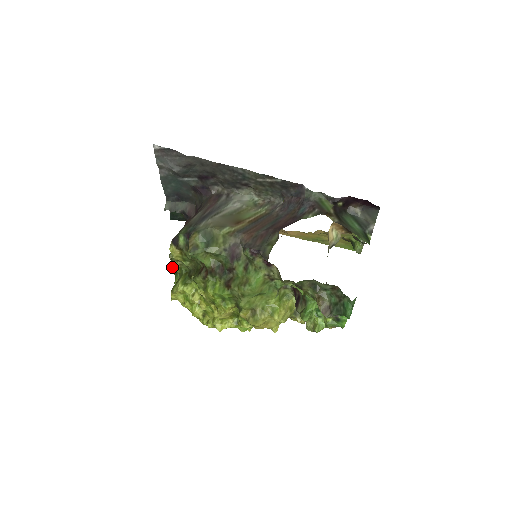
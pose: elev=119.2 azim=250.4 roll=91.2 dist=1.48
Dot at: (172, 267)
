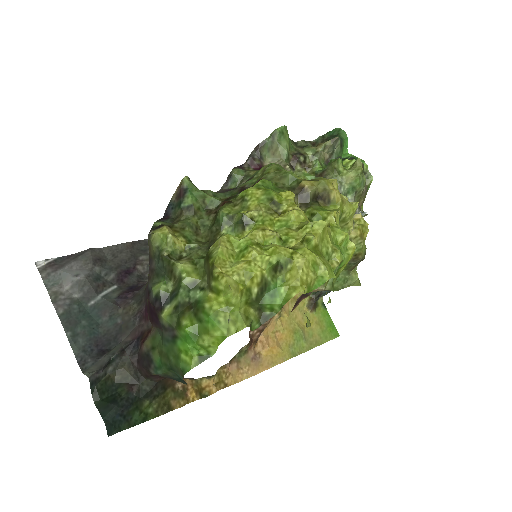
Dot at: (180, 324)
